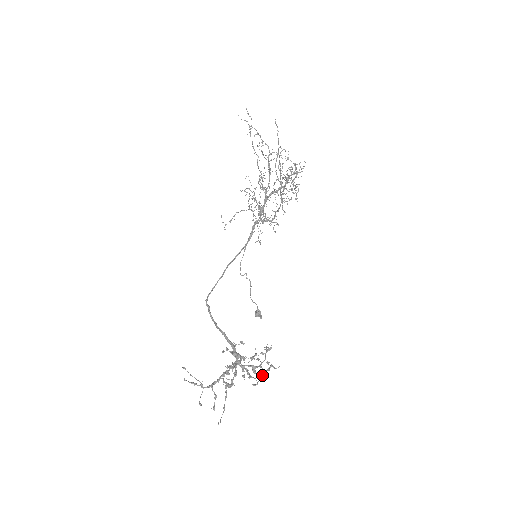
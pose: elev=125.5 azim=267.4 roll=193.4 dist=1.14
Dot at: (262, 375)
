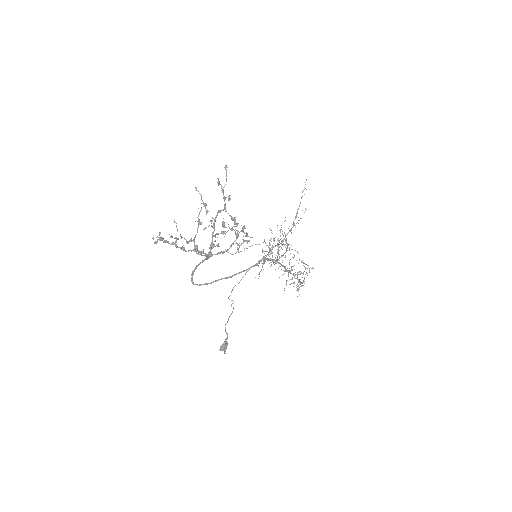
Dot at: (236, 223)
